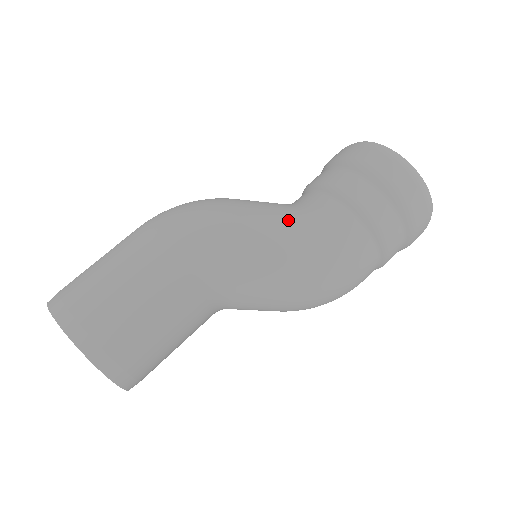
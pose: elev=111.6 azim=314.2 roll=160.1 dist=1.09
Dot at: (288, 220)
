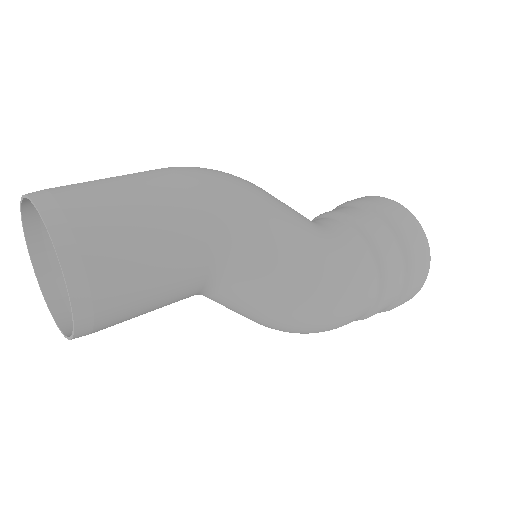
Dot at: (309, 225)
